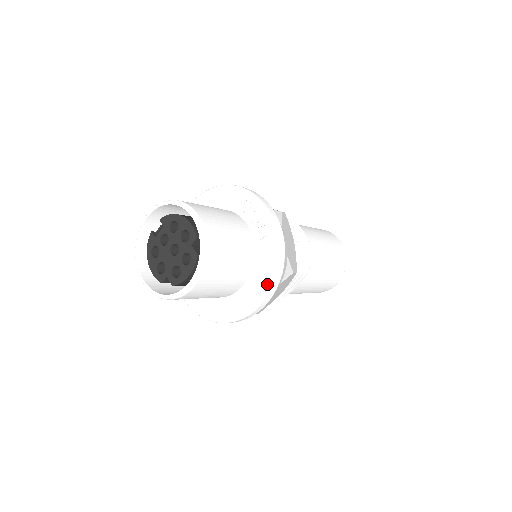
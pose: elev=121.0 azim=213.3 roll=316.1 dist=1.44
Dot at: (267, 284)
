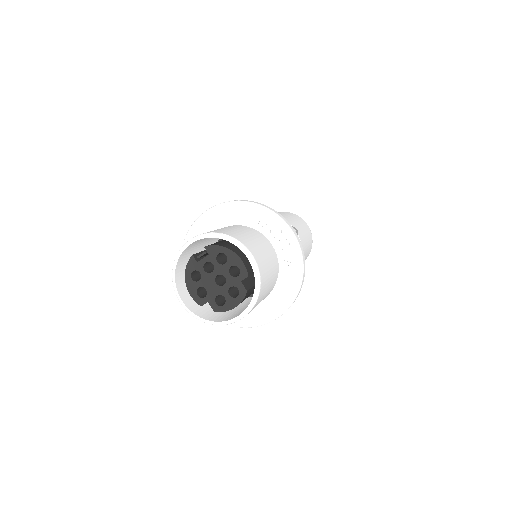
Dot at: (287, 305)
